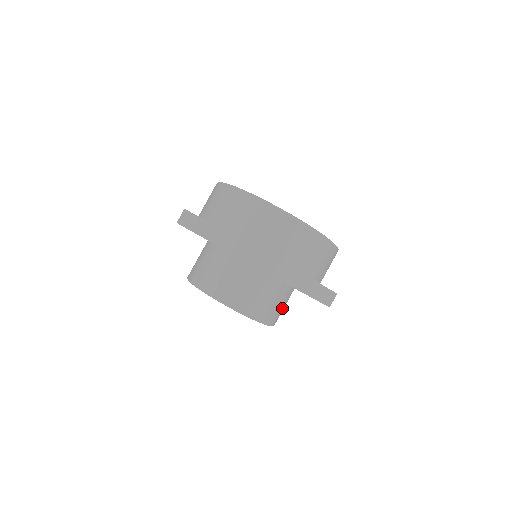
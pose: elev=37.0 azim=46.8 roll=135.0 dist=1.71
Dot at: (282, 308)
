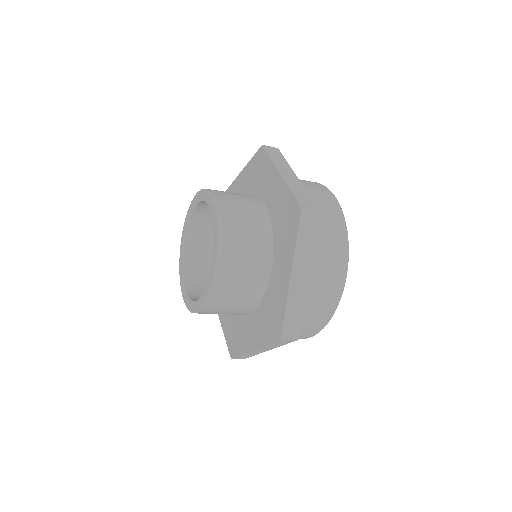
Dot at: (232, 302)
